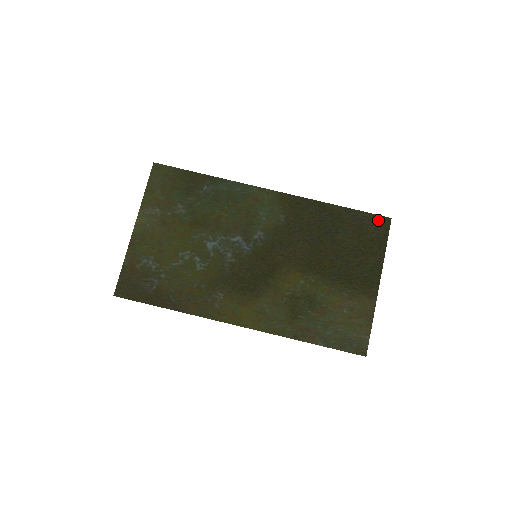
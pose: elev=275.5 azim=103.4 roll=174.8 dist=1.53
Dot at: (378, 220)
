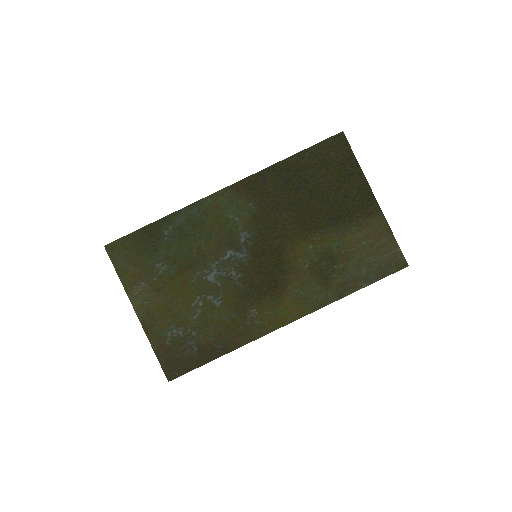
Dot at: (333, 142)
